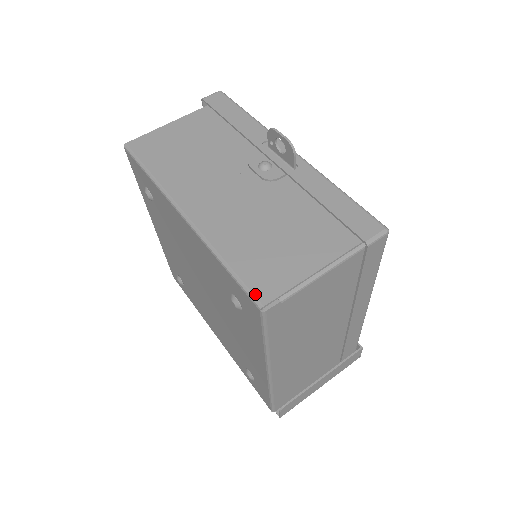
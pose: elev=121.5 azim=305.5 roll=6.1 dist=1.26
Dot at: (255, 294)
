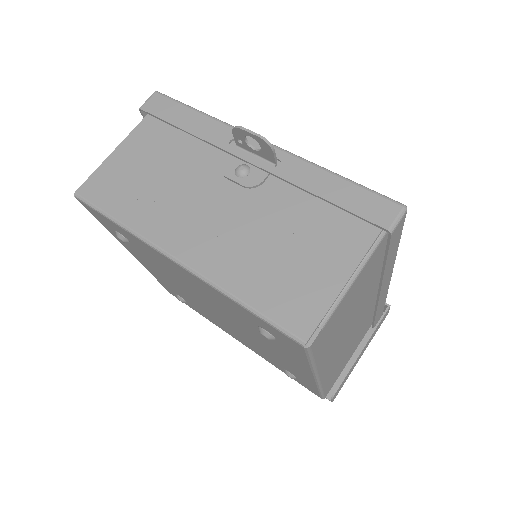
Dot at: (292, 331)
